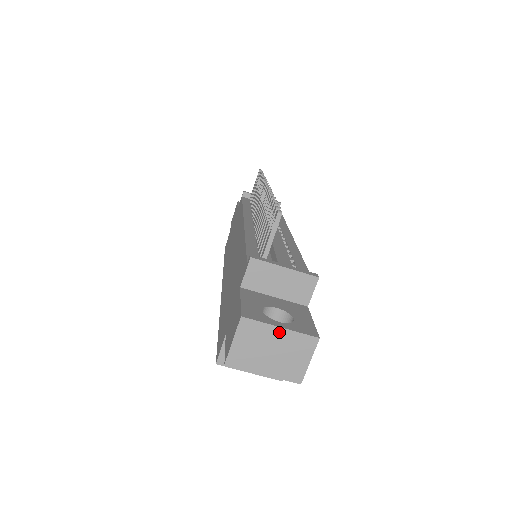
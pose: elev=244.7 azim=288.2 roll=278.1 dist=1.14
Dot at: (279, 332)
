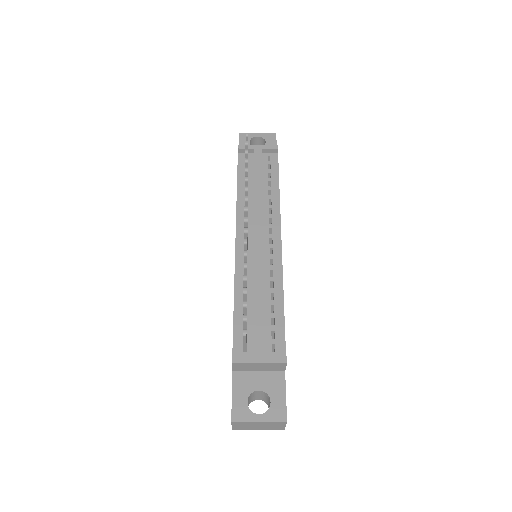
Dot at: (259, 423)
